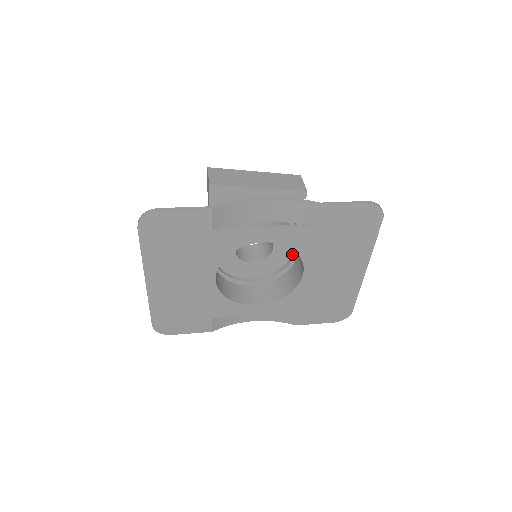
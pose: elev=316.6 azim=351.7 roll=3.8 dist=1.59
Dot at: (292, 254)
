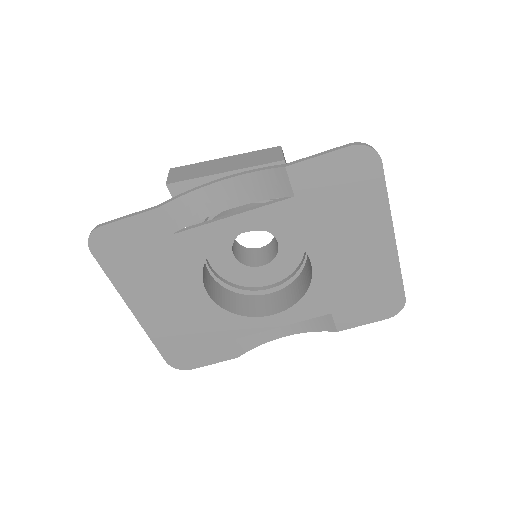
Dot at: occluded
